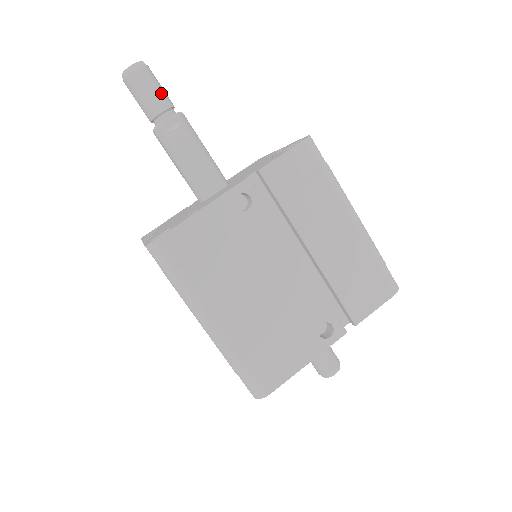
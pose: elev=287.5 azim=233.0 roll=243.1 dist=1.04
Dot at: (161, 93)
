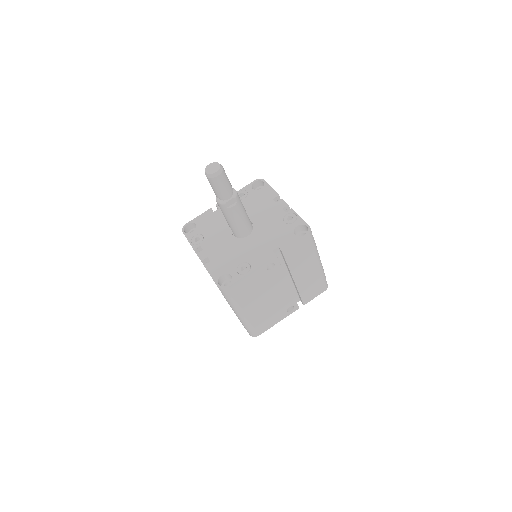
Dot at: (229, 186)
